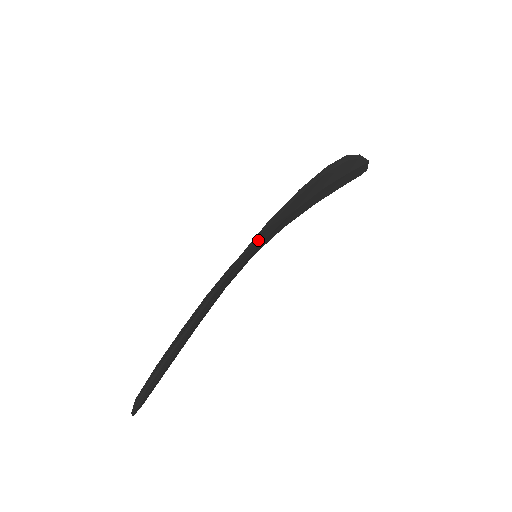
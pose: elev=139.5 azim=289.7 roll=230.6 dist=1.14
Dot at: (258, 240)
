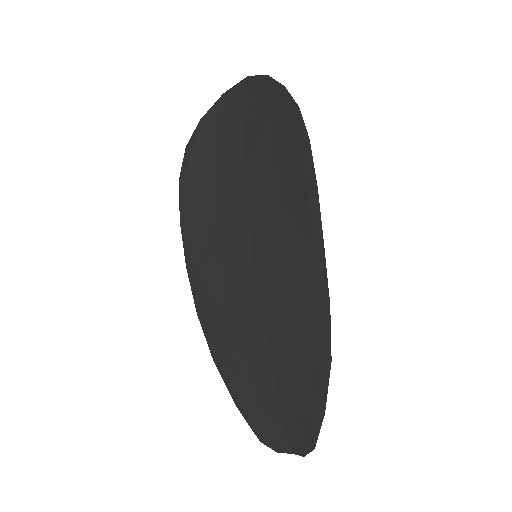
Dot at: (308, 261)
